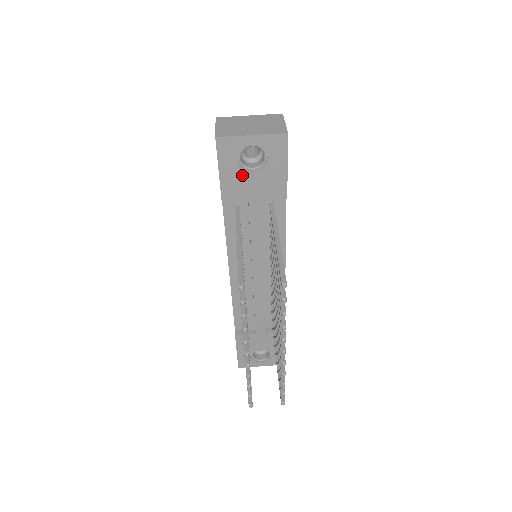
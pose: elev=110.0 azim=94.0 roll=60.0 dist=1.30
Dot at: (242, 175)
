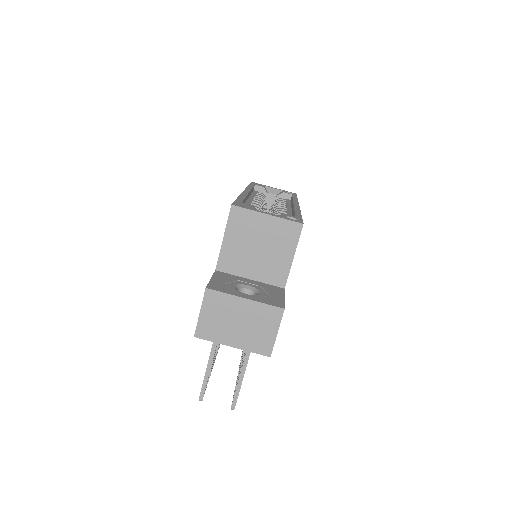
Dot at: occluded
